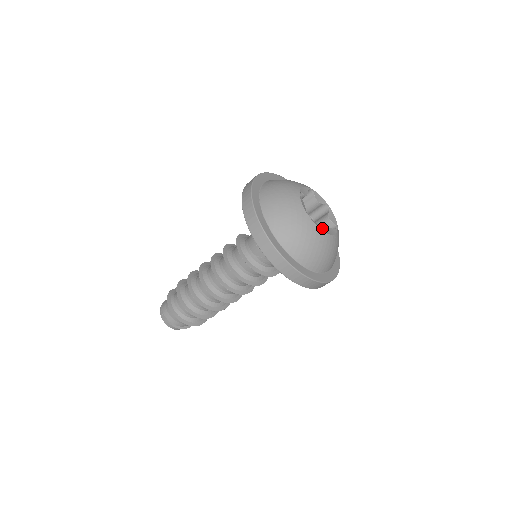
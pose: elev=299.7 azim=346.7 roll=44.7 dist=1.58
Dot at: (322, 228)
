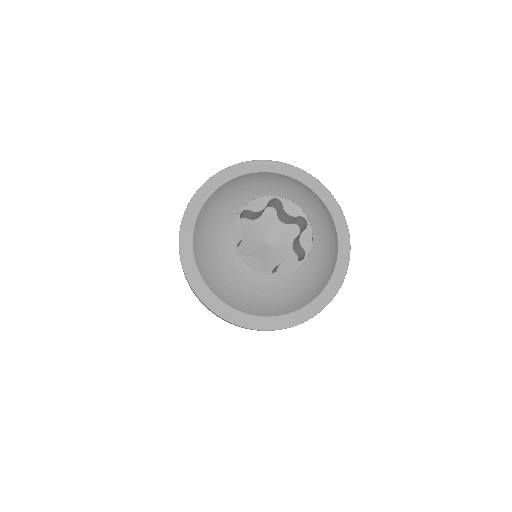
Dot at: (292, 221)
